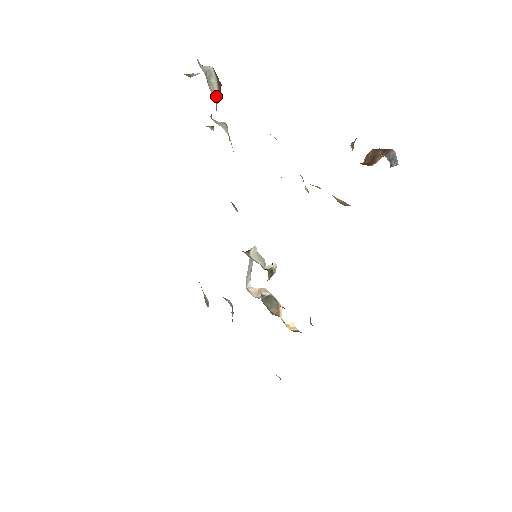
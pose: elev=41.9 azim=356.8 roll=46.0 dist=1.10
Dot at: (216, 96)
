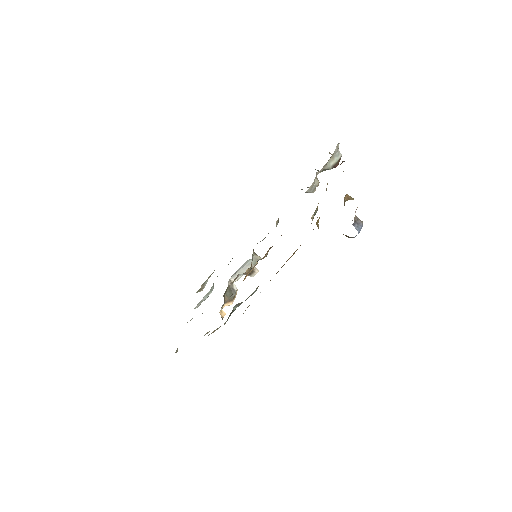
Dot at: (329, 165)
